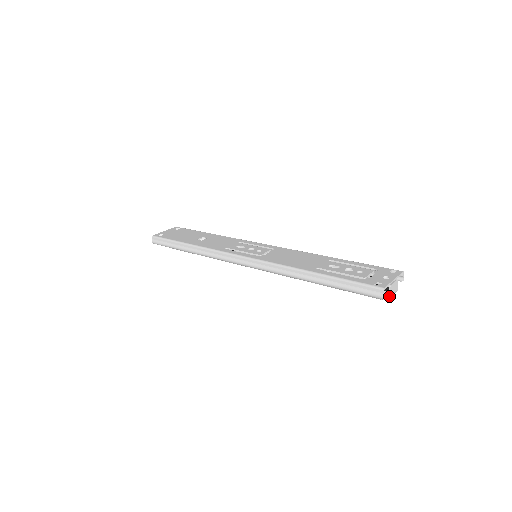
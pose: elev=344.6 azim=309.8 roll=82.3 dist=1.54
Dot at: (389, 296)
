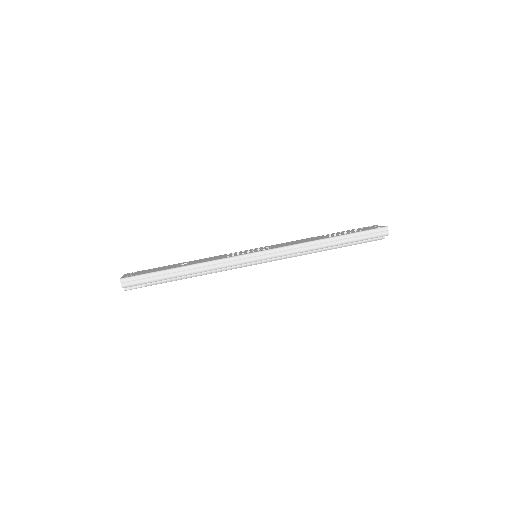
Dot at: (384, 237)
